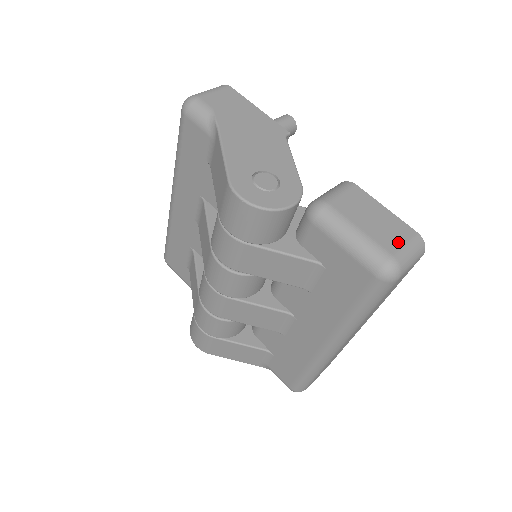
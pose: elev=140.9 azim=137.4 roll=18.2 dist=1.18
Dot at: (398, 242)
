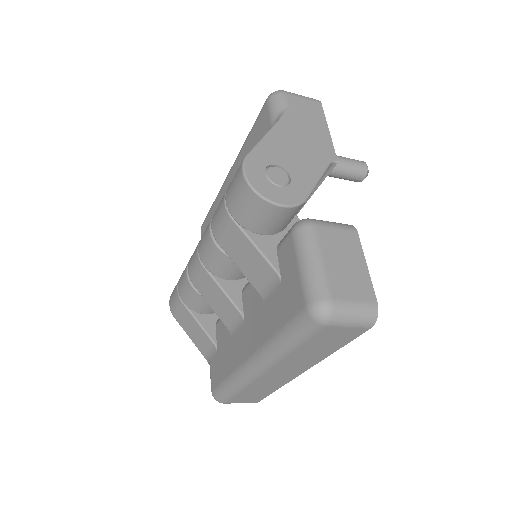
Dot at: (349, 295)
